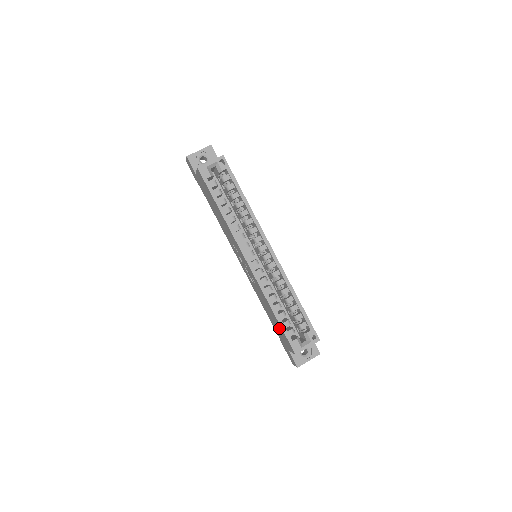
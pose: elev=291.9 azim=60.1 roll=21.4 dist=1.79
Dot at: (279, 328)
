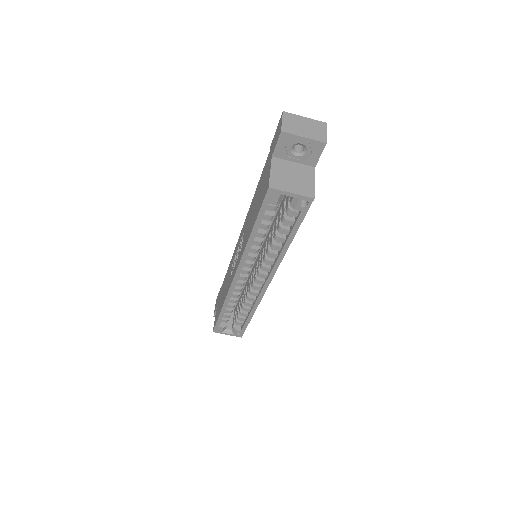
Dot at: (219, 307)
